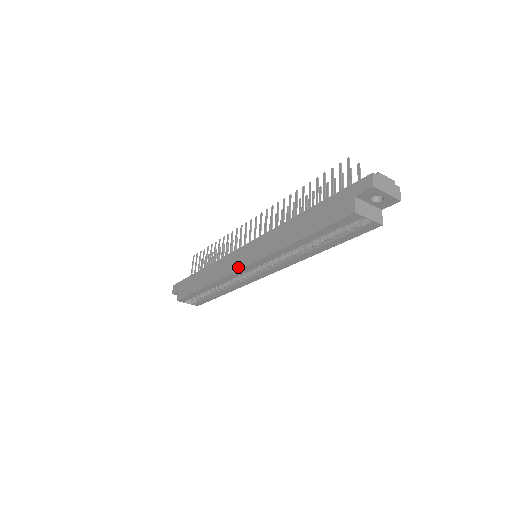
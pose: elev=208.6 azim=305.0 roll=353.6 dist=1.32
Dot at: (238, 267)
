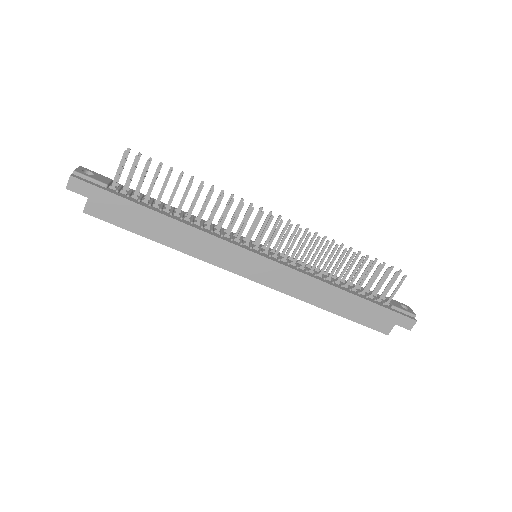
Dot at: (243, 273)
